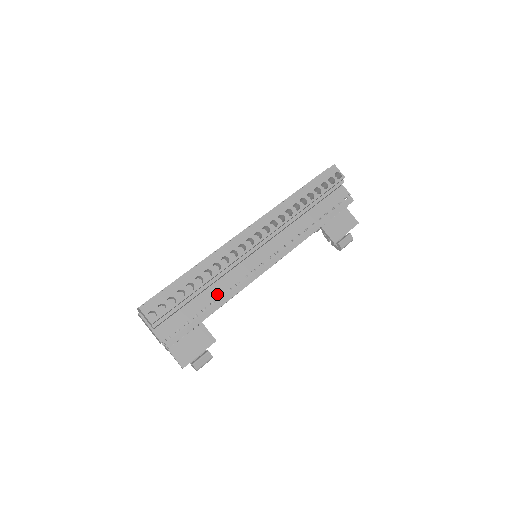
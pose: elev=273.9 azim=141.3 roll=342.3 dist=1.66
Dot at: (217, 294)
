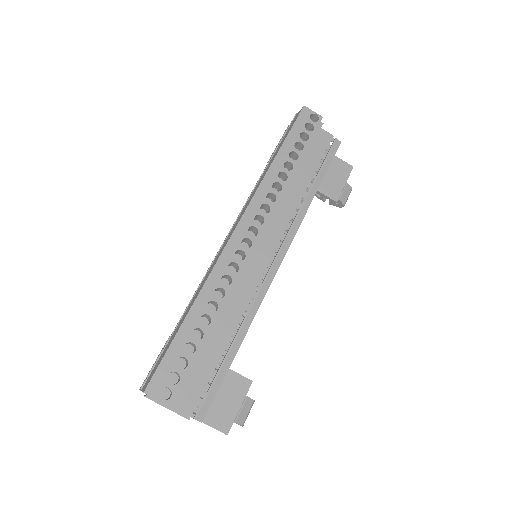
Dot at: (232, 326)
